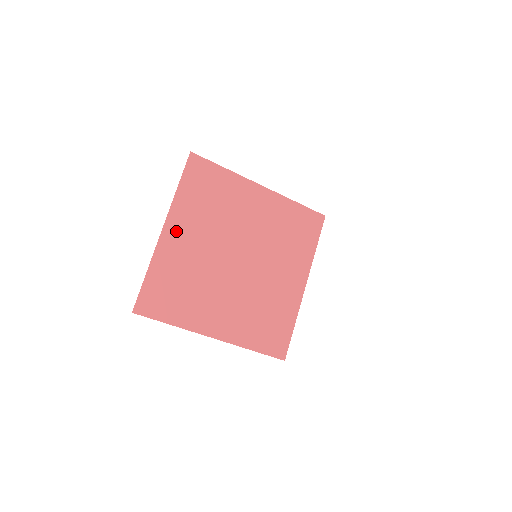
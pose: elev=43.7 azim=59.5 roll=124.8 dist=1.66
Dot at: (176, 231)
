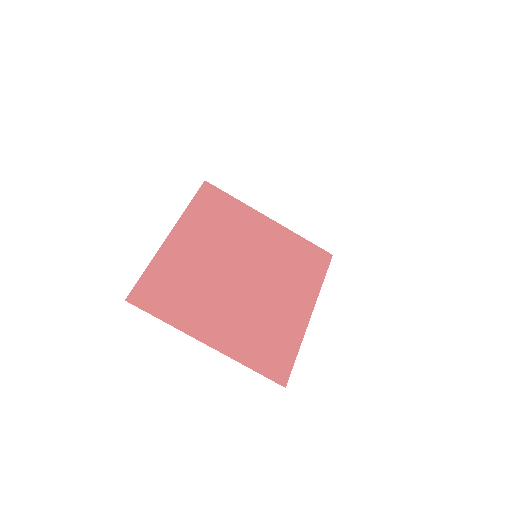
Dot at: (182, 238)
